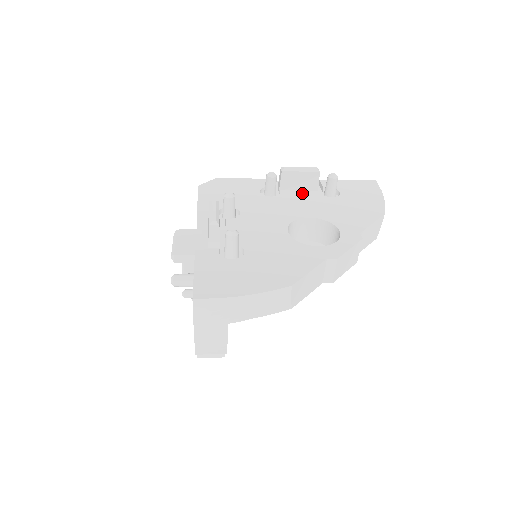
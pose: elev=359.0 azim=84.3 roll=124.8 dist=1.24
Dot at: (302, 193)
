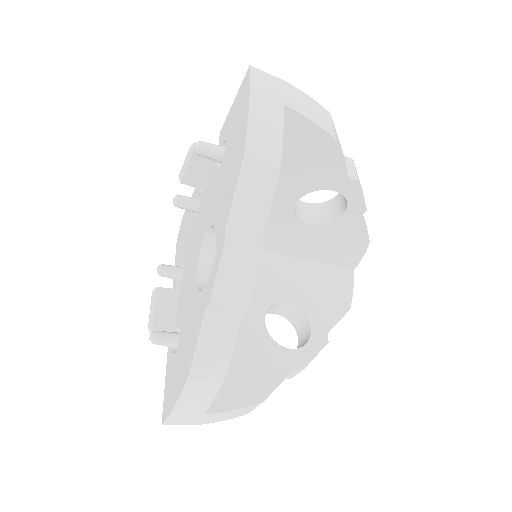
Dot at: occluded
